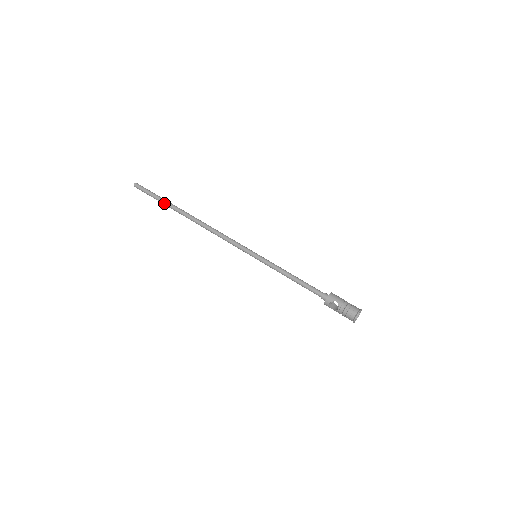
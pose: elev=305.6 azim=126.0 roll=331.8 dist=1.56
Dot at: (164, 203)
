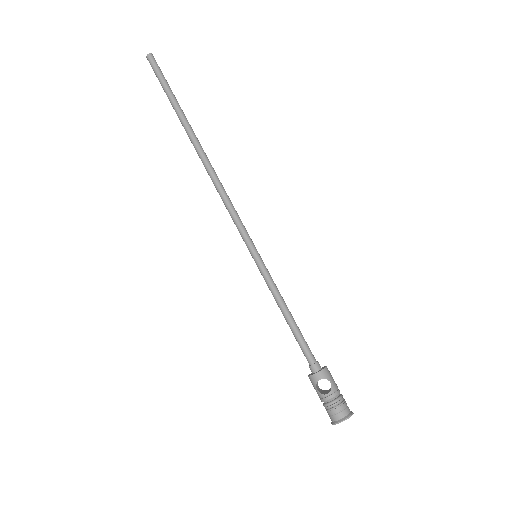
Dot at: (175, 105)
